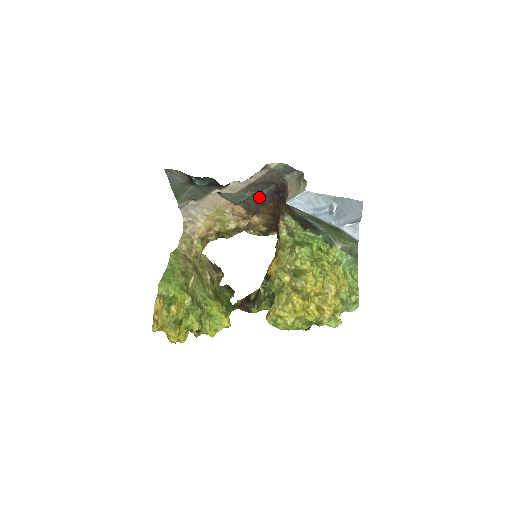
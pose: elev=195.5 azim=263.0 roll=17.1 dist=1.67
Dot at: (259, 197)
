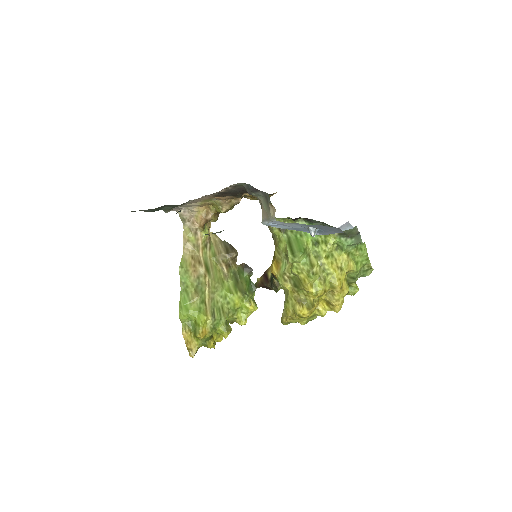
Dot at: (238, 192)
